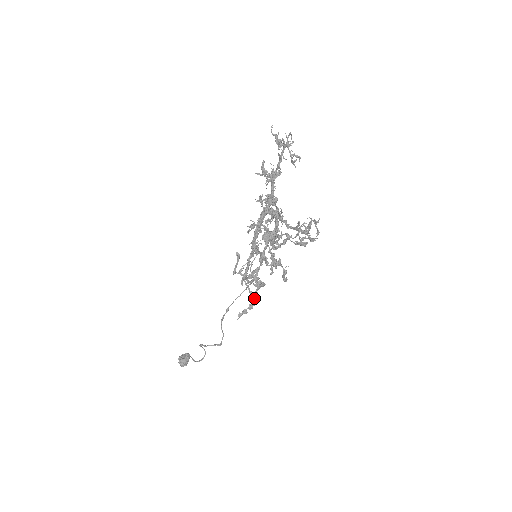
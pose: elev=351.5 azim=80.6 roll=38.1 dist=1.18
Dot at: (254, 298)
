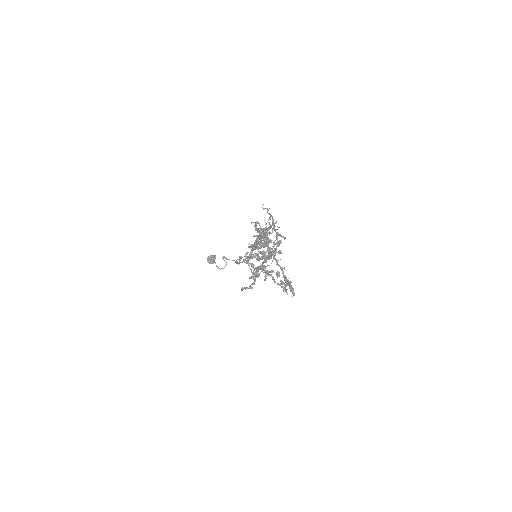
Dot at: (254, 281)
